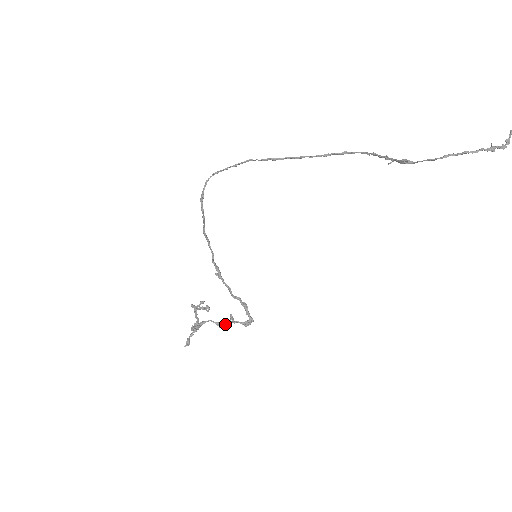
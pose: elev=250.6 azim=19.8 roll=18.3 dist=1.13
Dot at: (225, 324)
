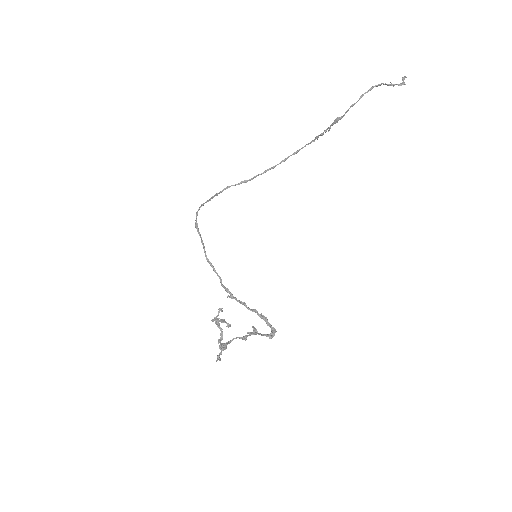
Dot at: (249, 333)
